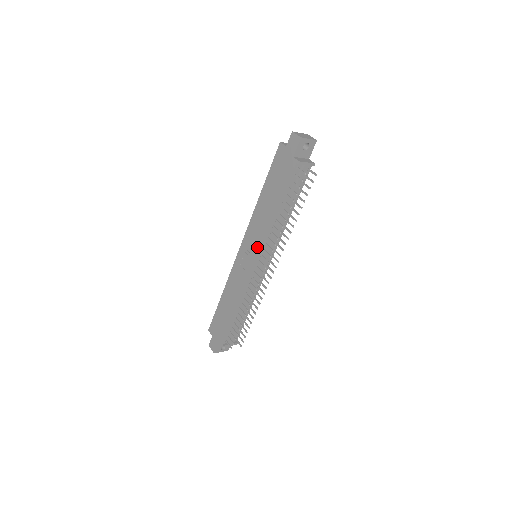
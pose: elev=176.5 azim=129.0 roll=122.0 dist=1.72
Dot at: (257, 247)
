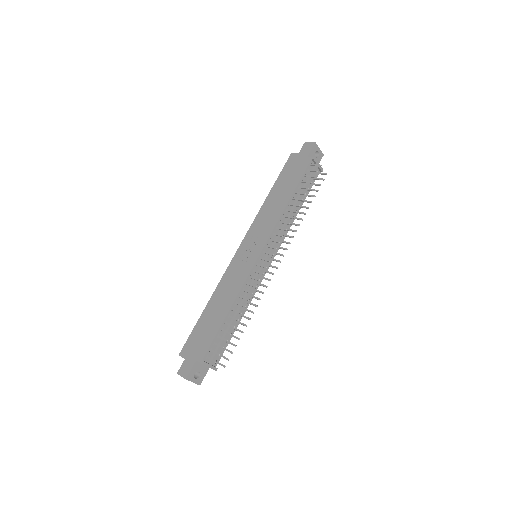
Dot at: (263, 238)
